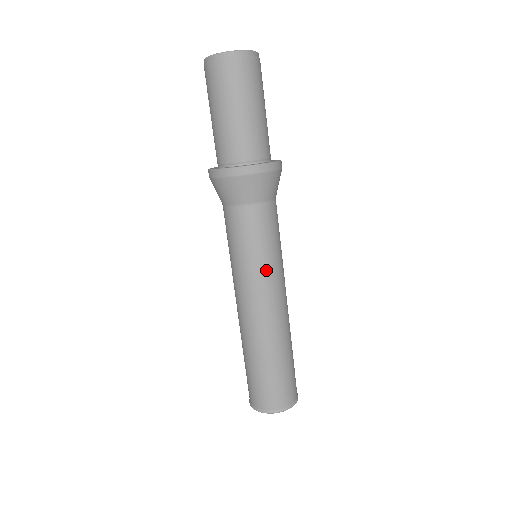
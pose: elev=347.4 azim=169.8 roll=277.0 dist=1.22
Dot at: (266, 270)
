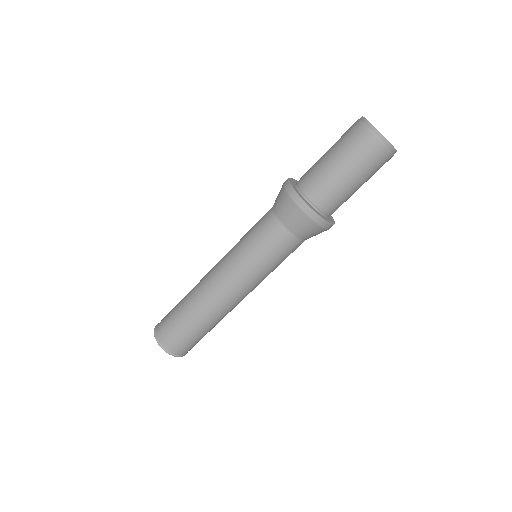
Dot at: (241, 263)
